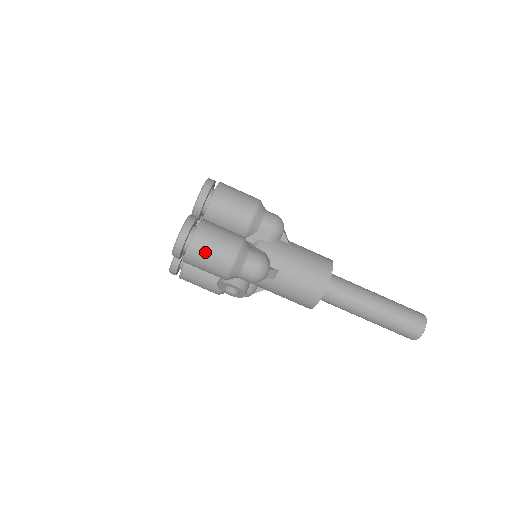
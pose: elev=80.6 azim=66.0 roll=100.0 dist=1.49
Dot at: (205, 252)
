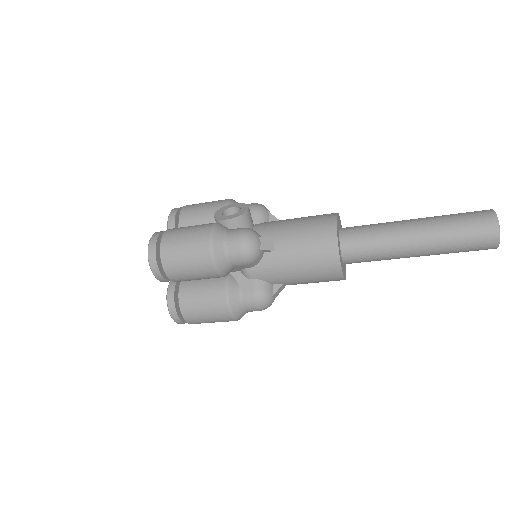
Dot at: (205, 322)
